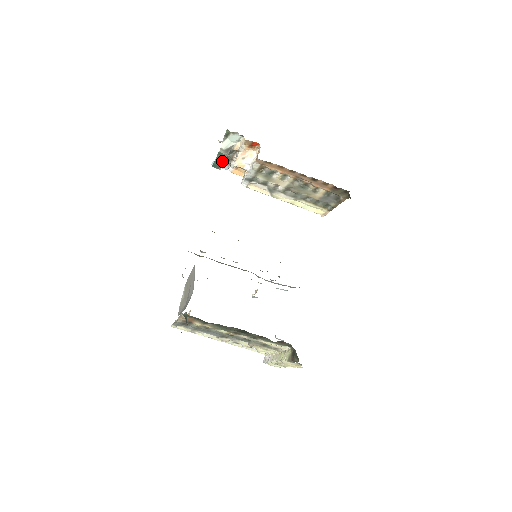
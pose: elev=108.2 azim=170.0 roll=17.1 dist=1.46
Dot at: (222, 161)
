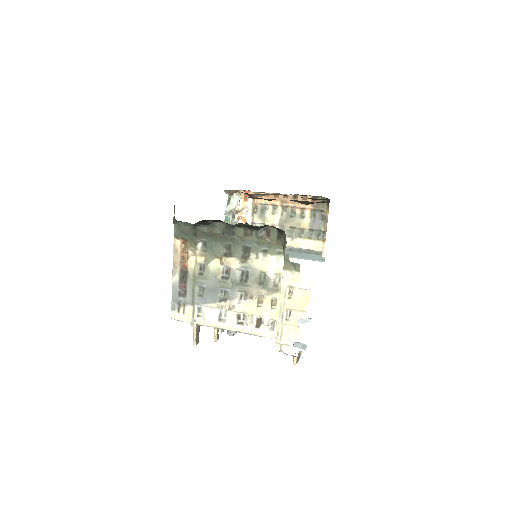
Dot at: occluded
